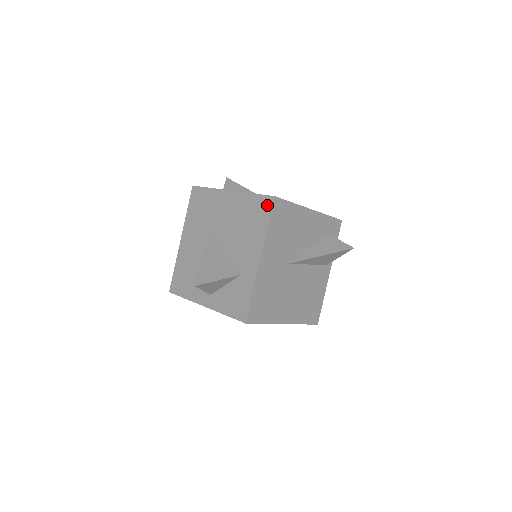
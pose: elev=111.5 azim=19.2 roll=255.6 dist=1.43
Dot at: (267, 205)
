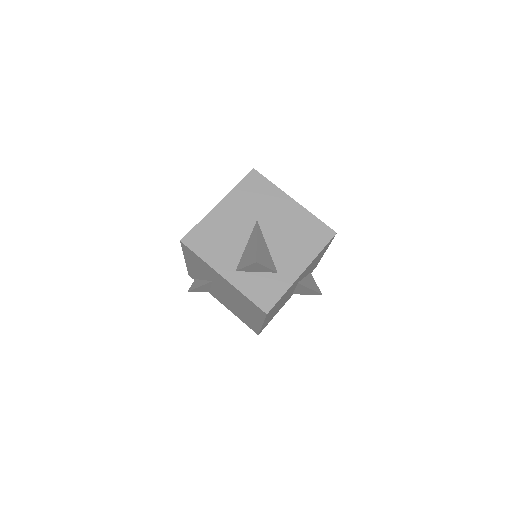
Dot at: (327, 235)
